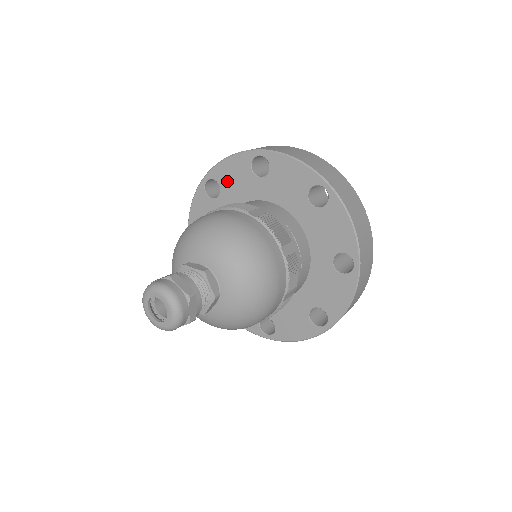
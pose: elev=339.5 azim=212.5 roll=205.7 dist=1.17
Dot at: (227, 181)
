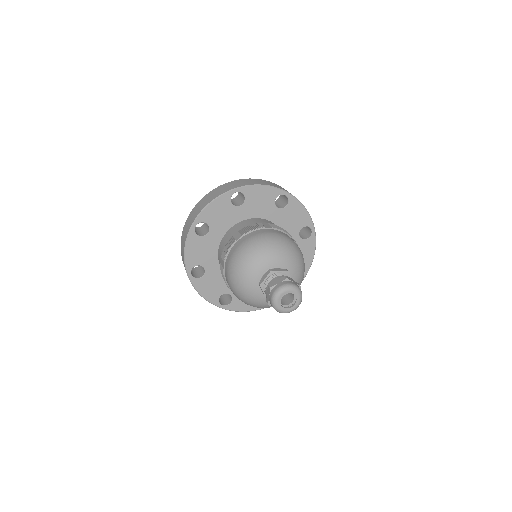
Dot at: (199, 258)
